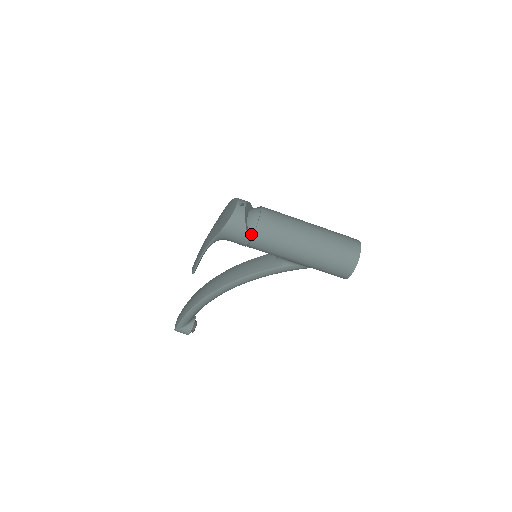
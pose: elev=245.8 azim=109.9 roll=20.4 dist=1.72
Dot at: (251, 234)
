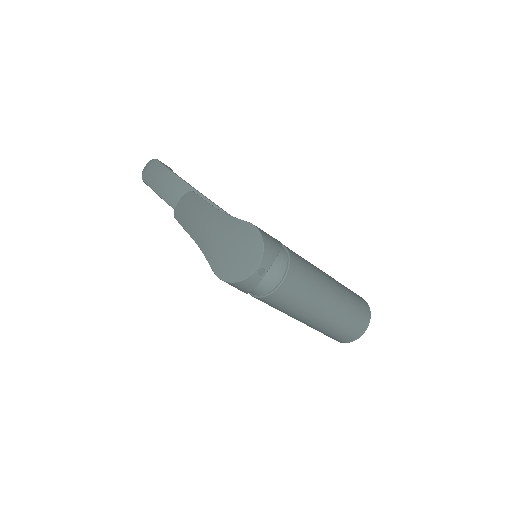
Dot at: (252, 292)
